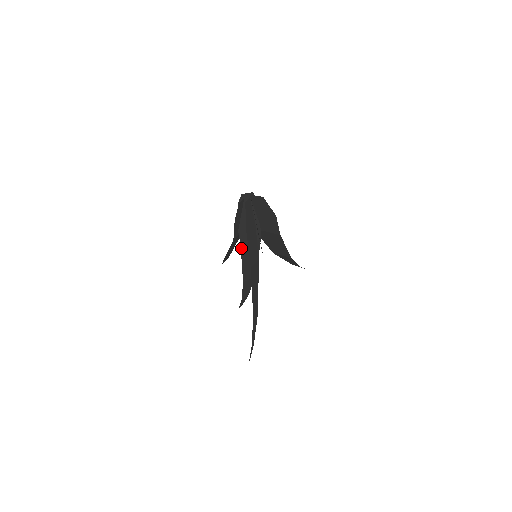
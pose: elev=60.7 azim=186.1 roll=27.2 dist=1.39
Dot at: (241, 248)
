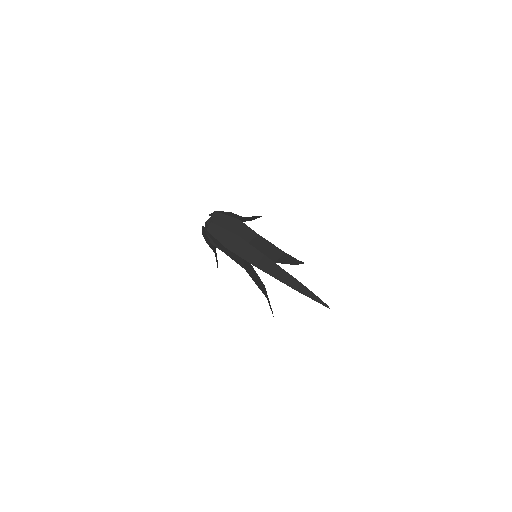
Dot at: occluded
